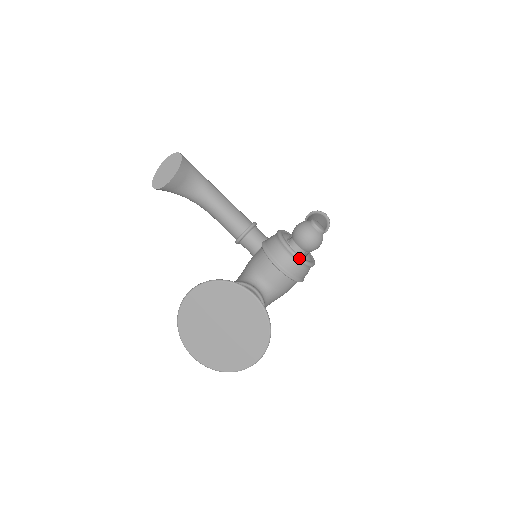
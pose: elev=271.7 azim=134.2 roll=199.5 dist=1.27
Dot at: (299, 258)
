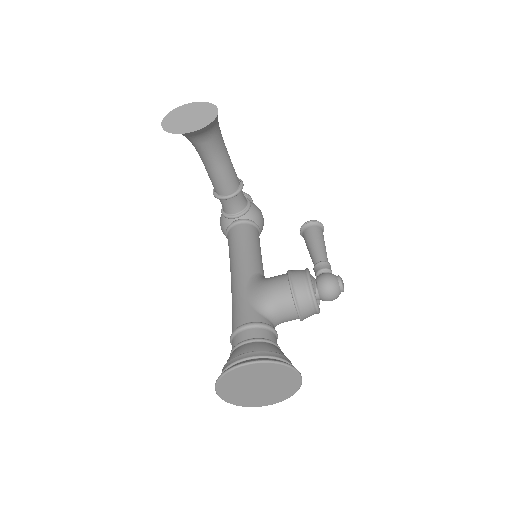
Dot at: (319, 312)
